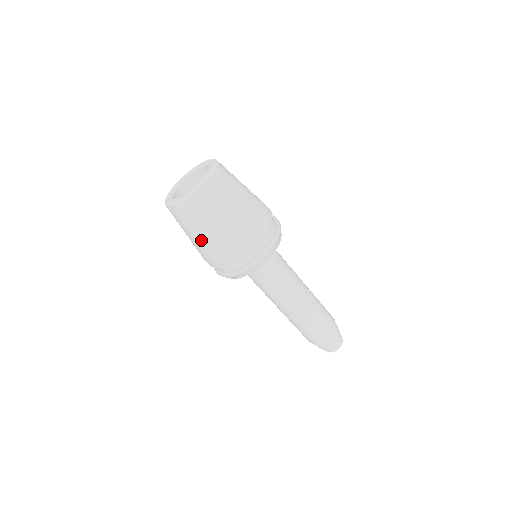
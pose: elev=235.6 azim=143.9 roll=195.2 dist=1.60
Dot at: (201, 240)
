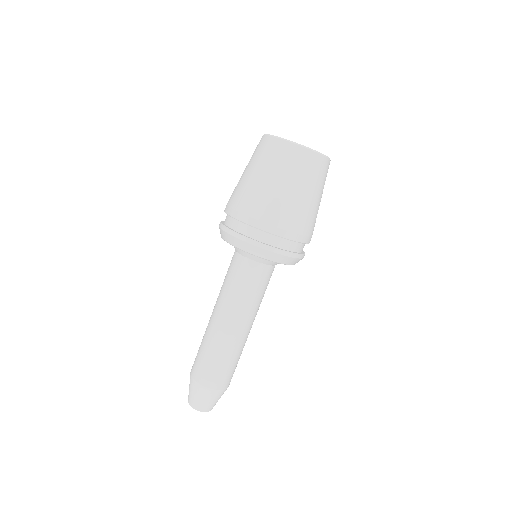
Dot at: (299, 199)
